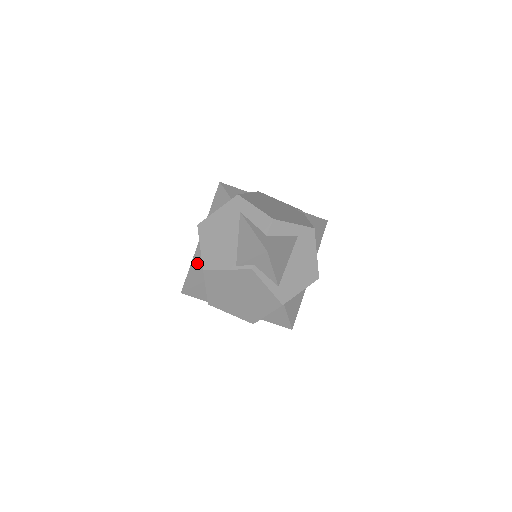
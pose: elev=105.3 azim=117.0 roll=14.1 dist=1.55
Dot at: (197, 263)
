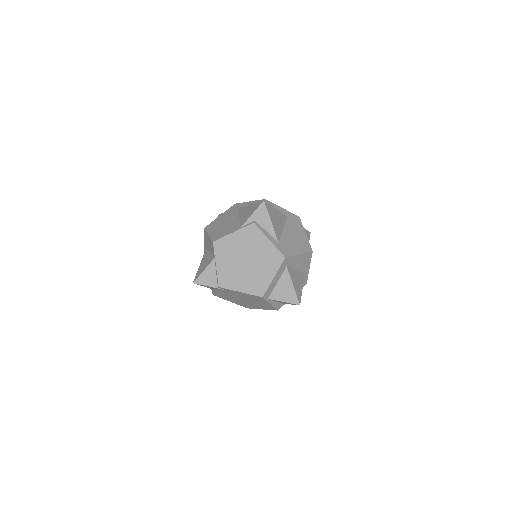
Dot at: (206, 257)
